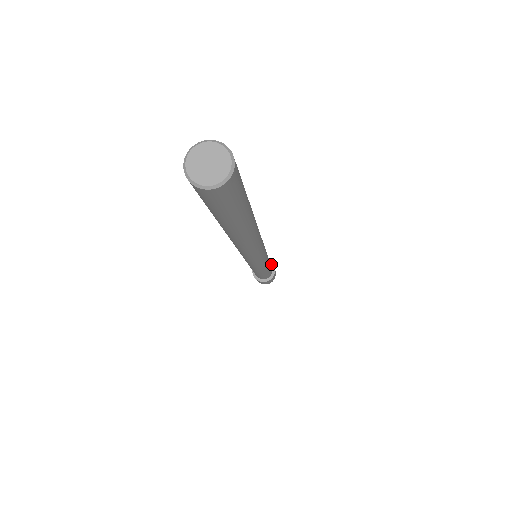
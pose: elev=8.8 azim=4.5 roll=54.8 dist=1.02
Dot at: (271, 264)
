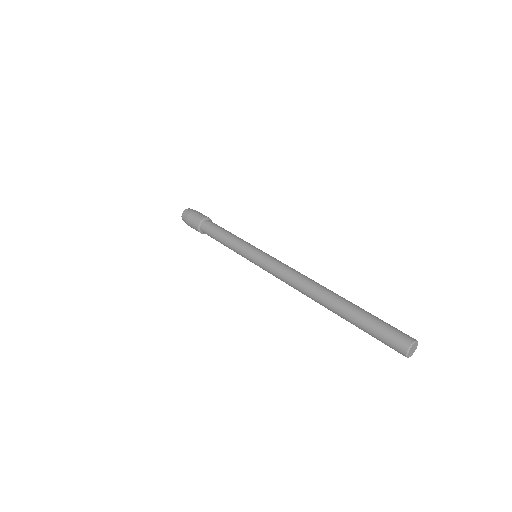
Dot at: (210, 219)
